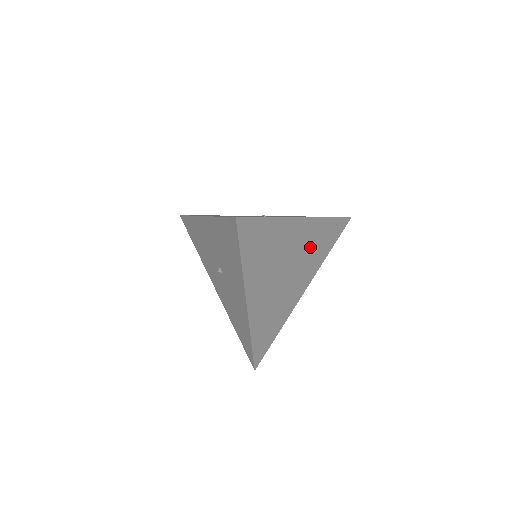
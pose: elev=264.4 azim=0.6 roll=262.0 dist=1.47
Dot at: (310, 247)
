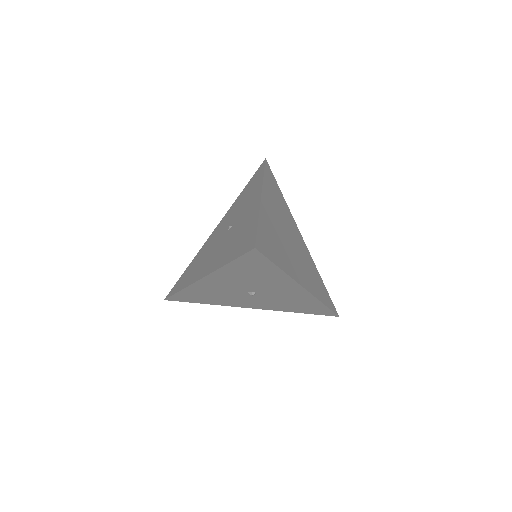
Dot at: (278, 207)
